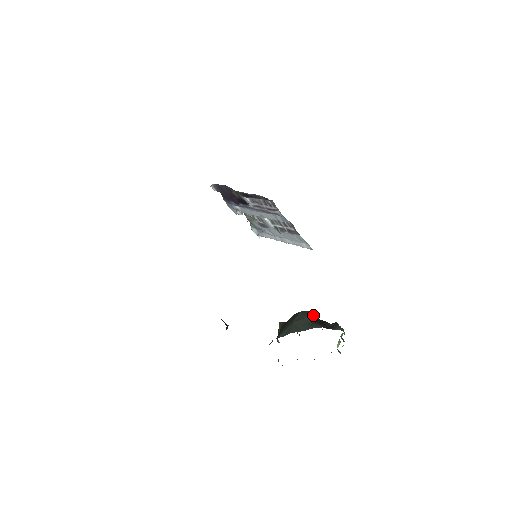
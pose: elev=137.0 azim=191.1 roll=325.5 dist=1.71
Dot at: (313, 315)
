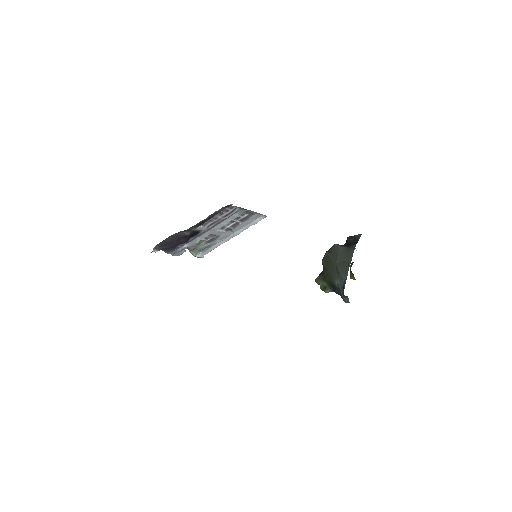
Dot at: (339, 246)
